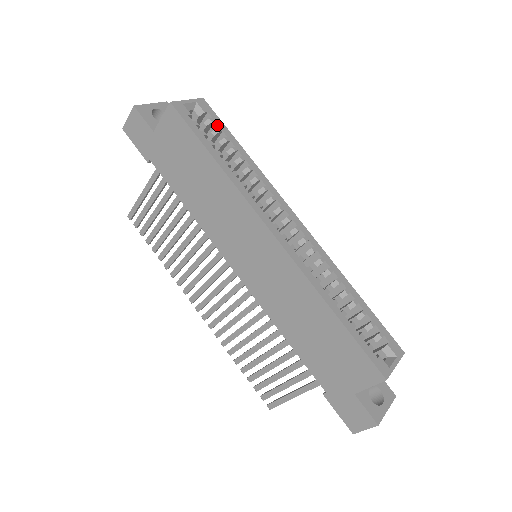
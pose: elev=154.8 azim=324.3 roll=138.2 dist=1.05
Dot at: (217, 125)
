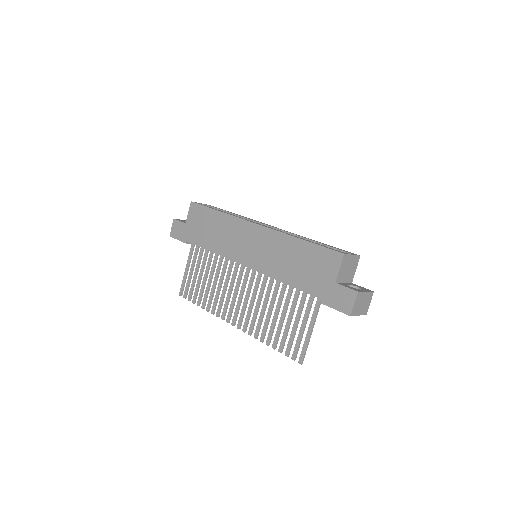
Dot at: (219, 209)
